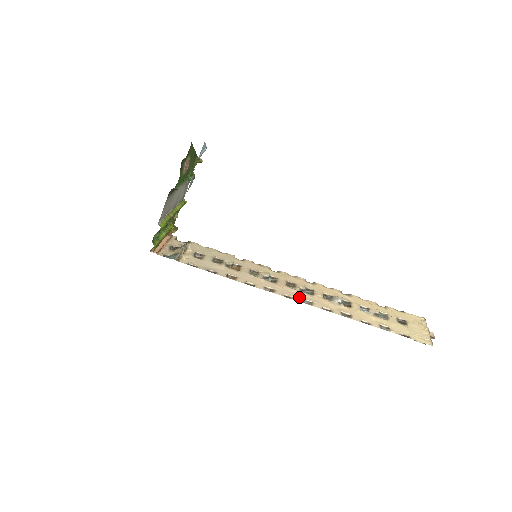
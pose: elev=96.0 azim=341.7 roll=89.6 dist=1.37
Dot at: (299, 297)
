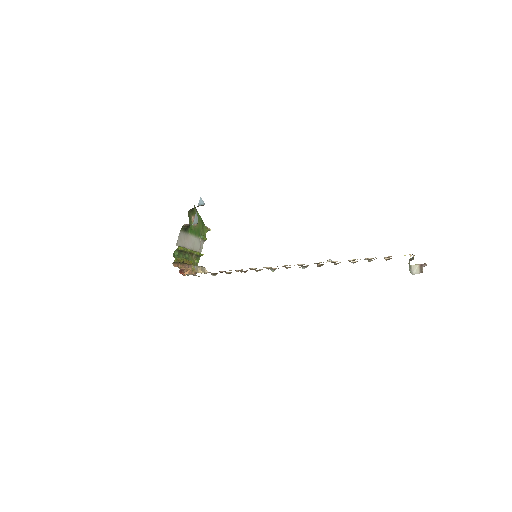
Dot at: occluded
